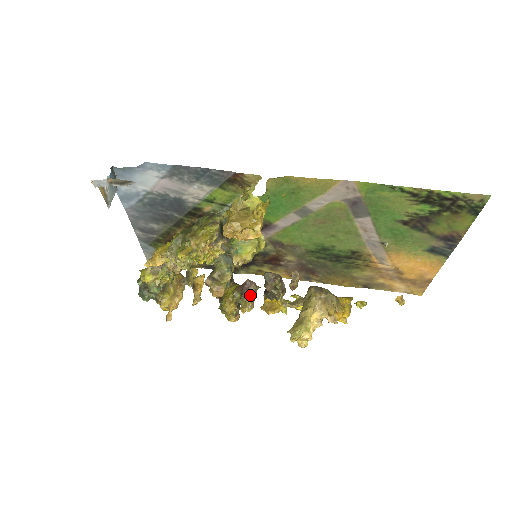
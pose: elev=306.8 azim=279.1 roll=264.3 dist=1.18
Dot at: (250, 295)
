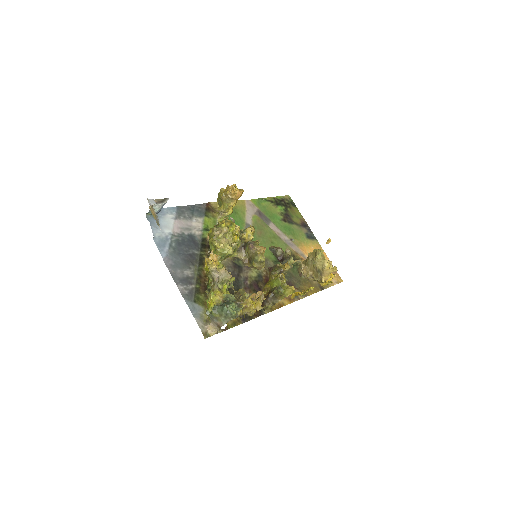
Dot at: occluded
